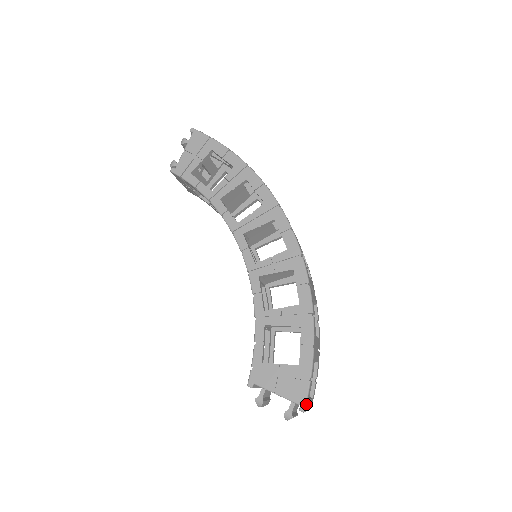
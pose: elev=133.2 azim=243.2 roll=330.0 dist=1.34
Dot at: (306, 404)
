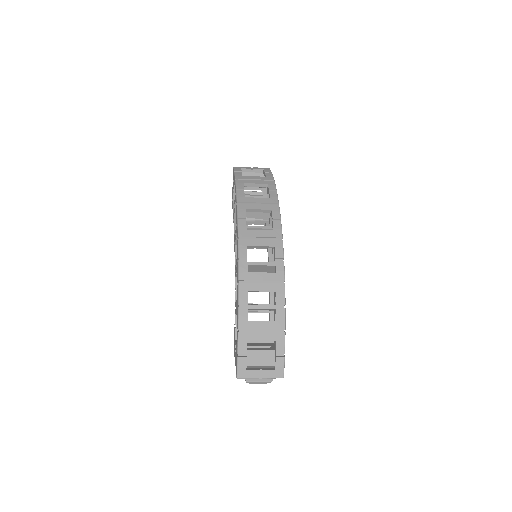
Dot at: (239, 373)
